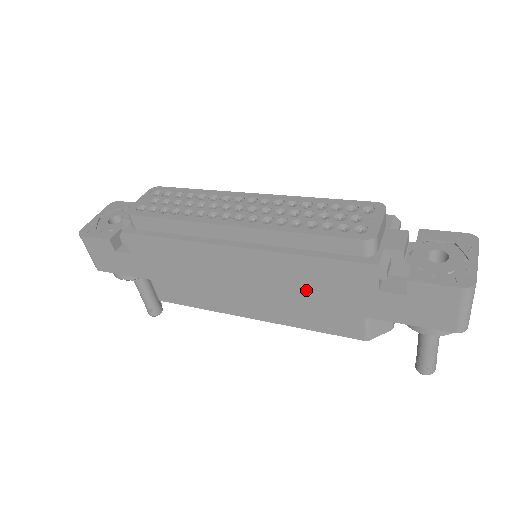
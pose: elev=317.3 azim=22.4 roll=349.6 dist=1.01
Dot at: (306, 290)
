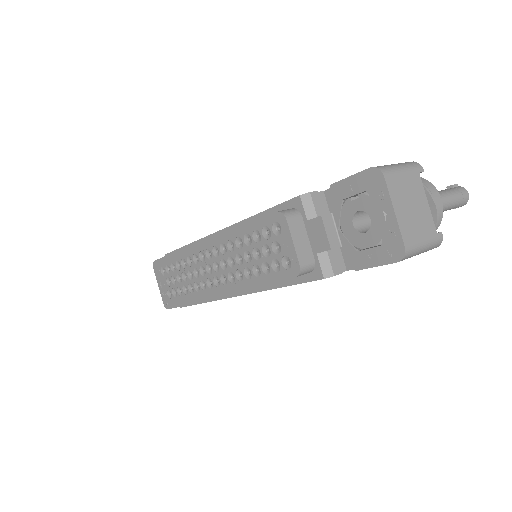
Dot at: occluded
